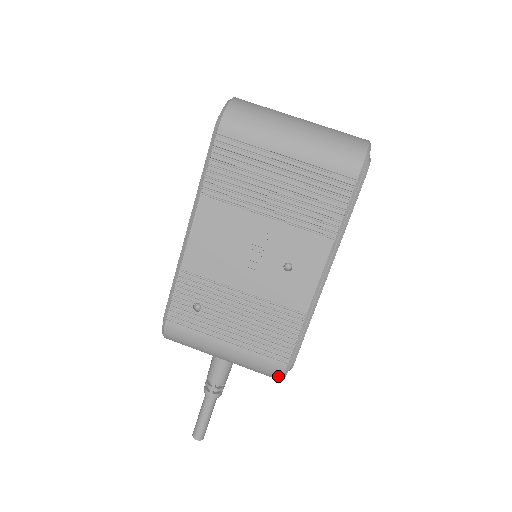
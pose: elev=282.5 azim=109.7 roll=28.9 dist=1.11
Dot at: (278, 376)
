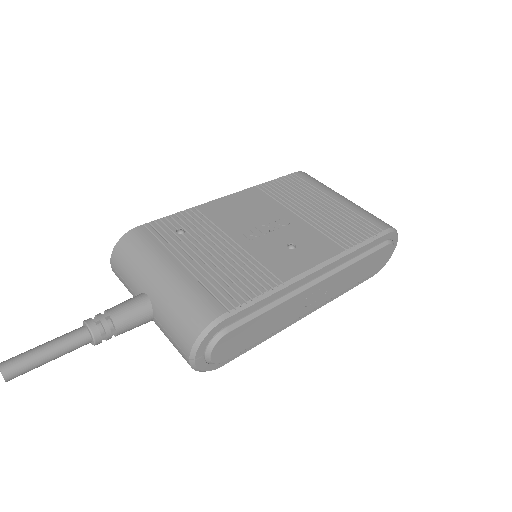
Dot at: (203, 323)
